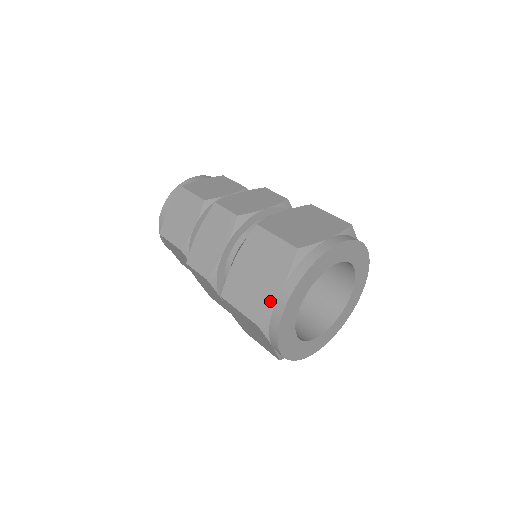
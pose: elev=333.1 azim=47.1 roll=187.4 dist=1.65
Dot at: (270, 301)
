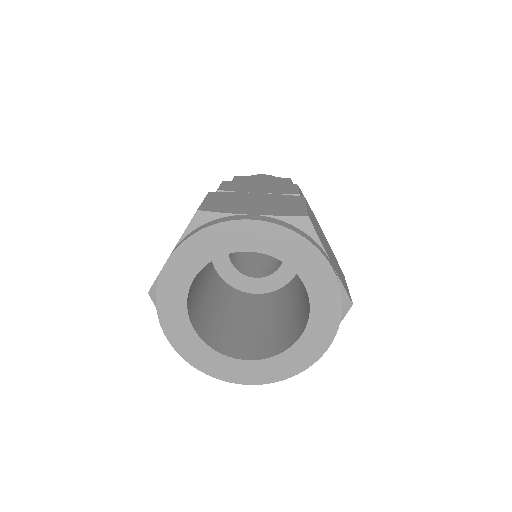
Dot at: occluded
